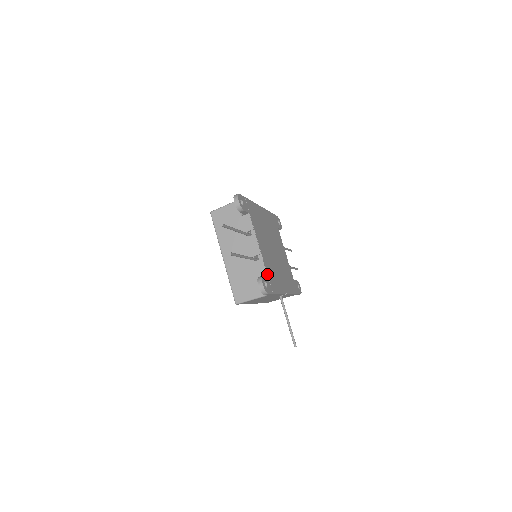
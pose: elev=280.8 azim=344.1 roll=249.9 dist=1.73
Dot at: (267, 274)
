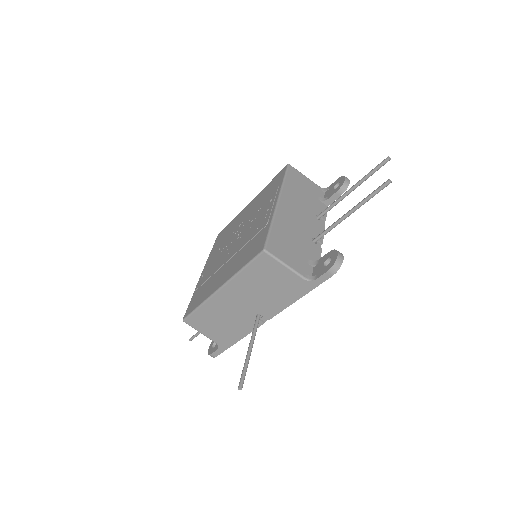
Dot at: occluded
